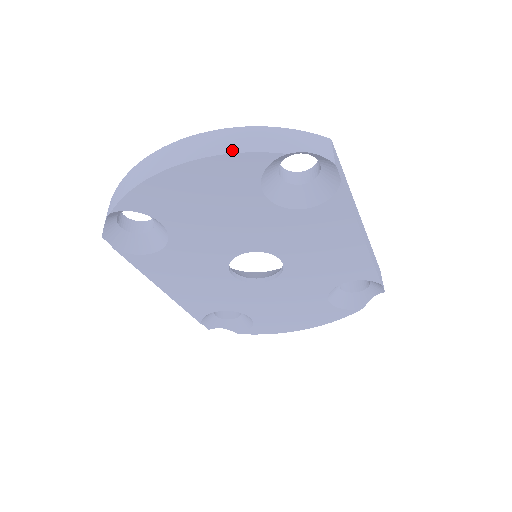
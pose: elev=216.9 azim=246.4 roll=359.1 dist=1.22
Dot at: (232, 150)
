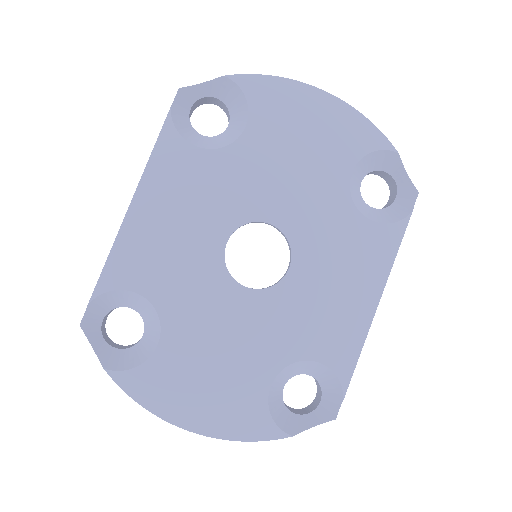
Dot at: (365, 119)
